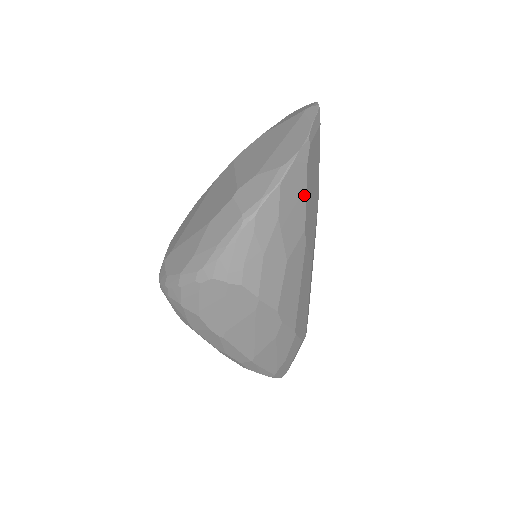
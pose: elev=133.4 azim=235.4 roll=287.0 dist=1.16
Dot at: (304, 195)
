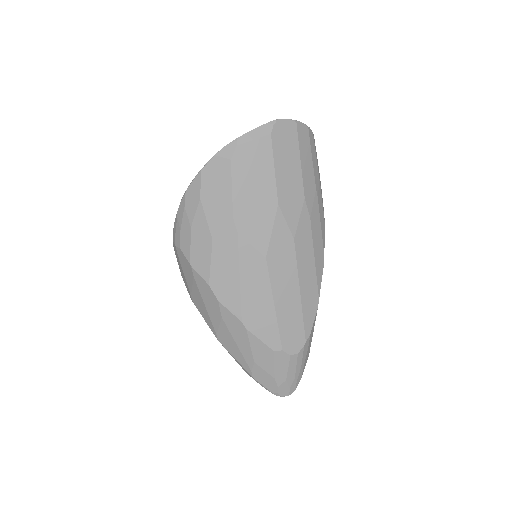
Dot at: (230, 186)
